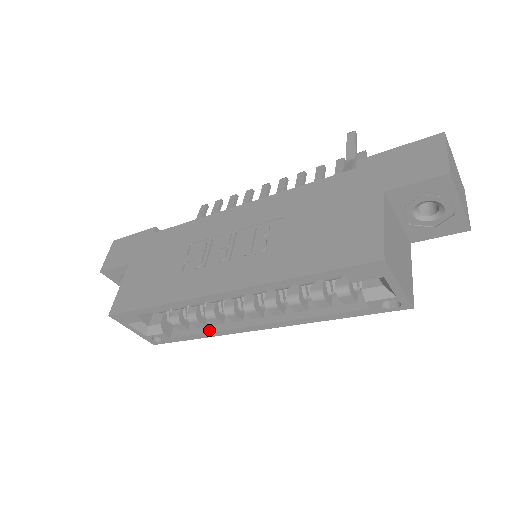
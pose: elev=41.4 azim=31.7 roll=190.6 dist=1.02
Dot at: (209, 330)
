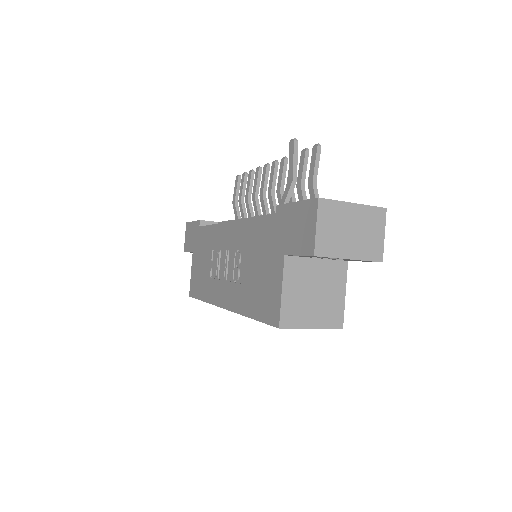
Dot at: occluded
